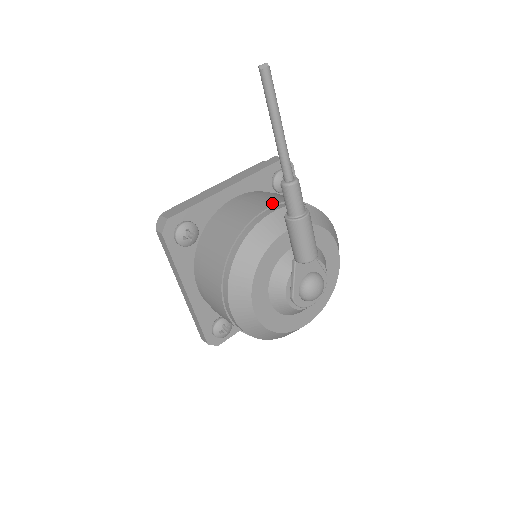
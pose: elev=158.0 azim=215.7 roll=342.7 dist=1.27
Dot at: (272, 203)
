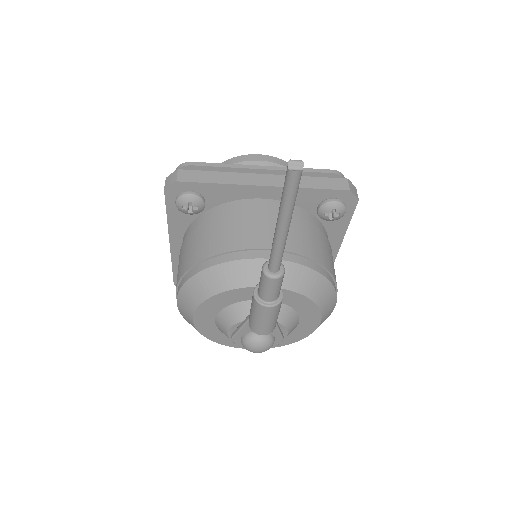
Dot at: occluded
